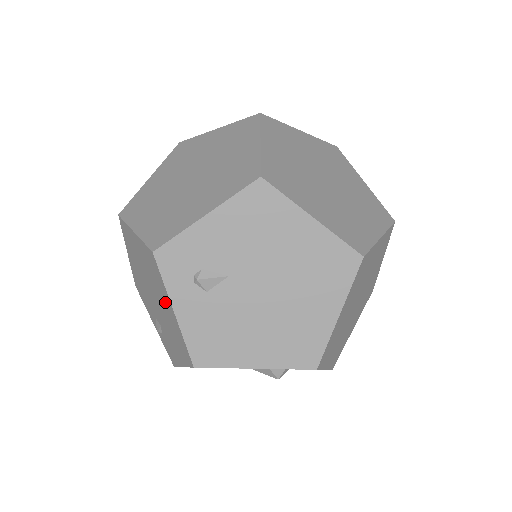
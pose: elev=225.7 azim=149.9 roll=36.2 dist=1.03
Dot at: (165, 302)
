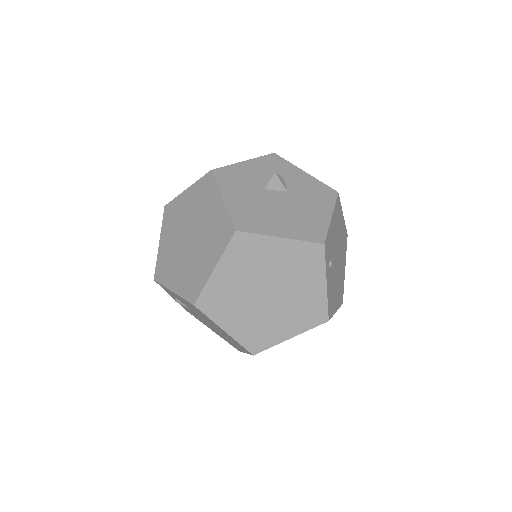
Dot at: occluded
